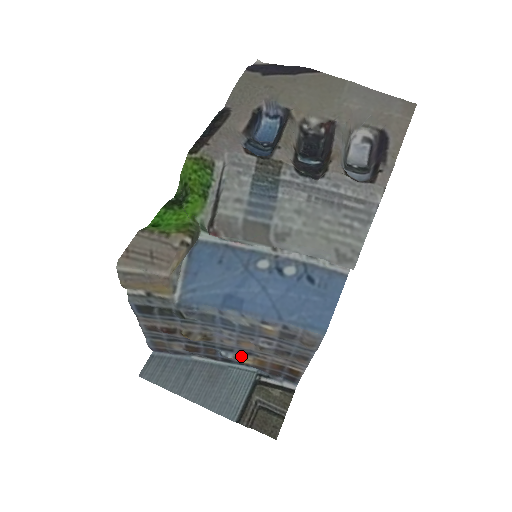
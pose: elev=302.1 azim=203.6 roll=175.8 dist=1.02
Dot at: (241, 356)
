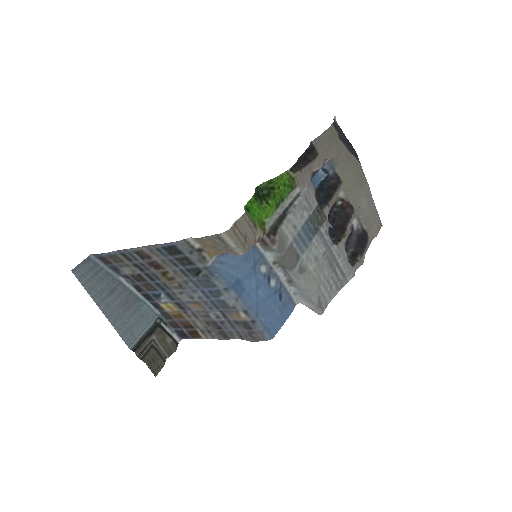
Dot at: (172, 305)
